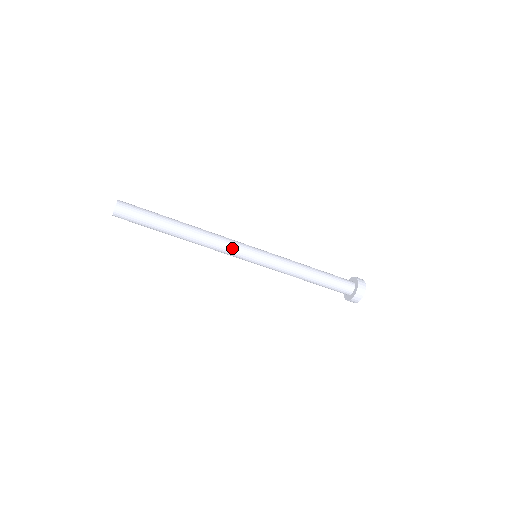
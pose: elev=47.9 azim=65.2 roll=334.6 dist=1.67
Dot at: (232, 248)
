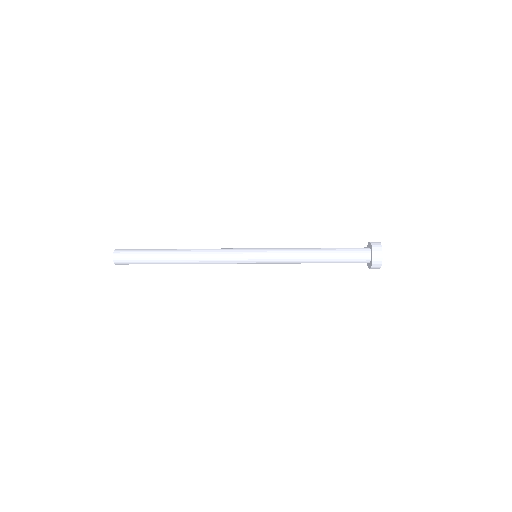
Dot at: occluded
